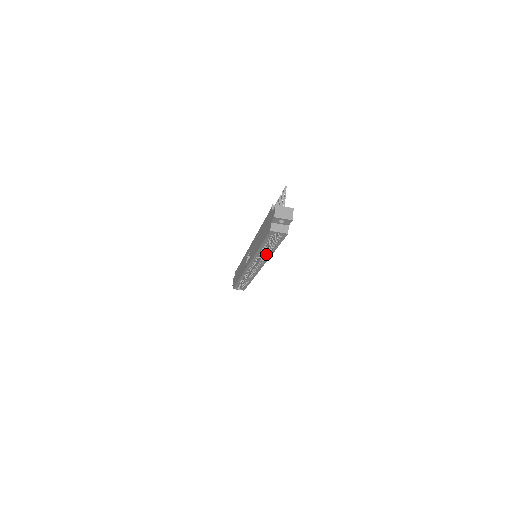
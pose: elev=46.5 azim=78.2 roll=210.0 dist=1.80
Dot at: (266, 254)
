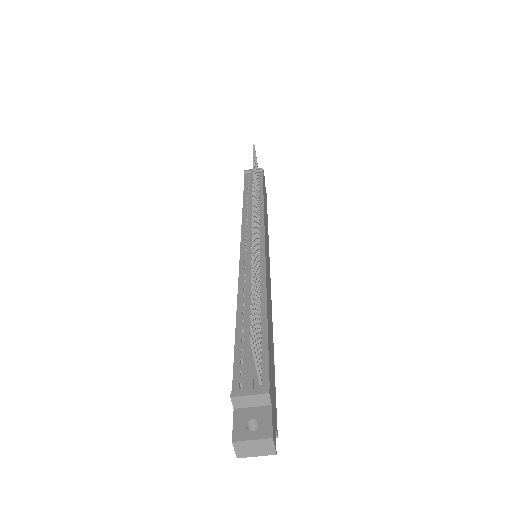
Dot at: occluded
